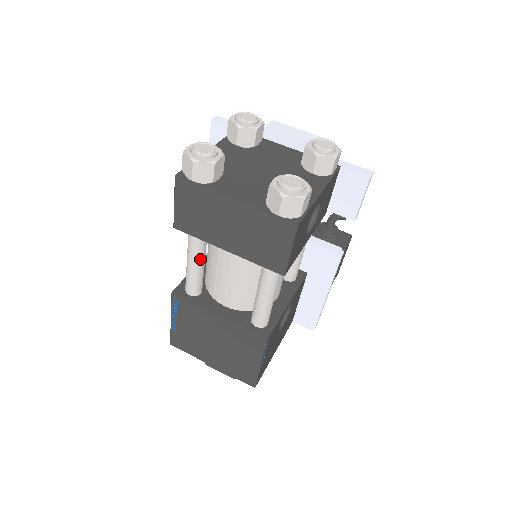
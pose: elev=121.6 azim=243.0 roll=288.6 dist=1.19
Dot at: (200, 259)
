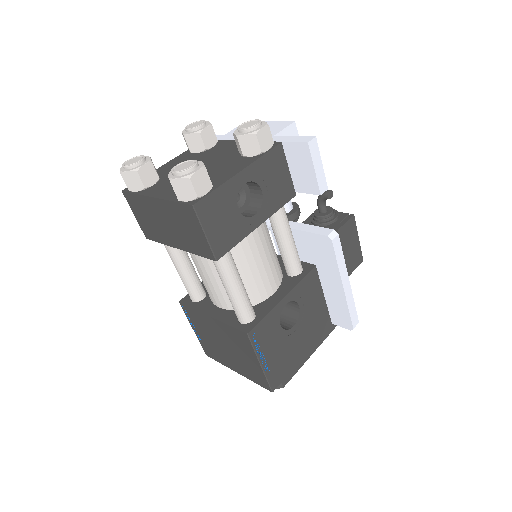
Dot at: (182, 264)
